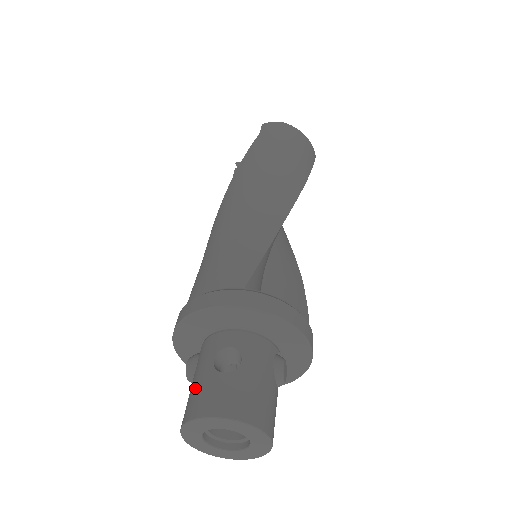
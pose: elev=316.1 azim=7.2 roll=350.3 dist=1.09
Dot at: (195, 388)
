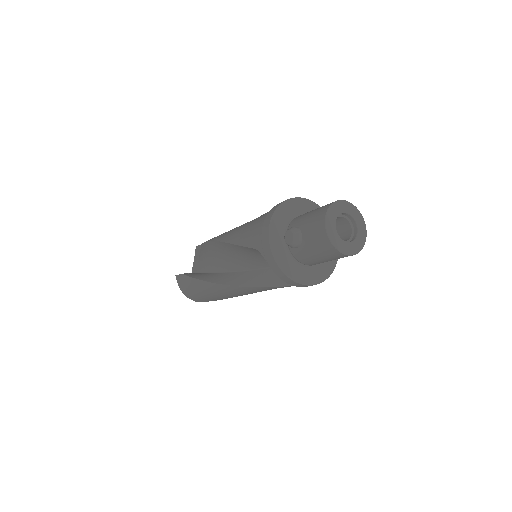
Dot at: (315, 211)
